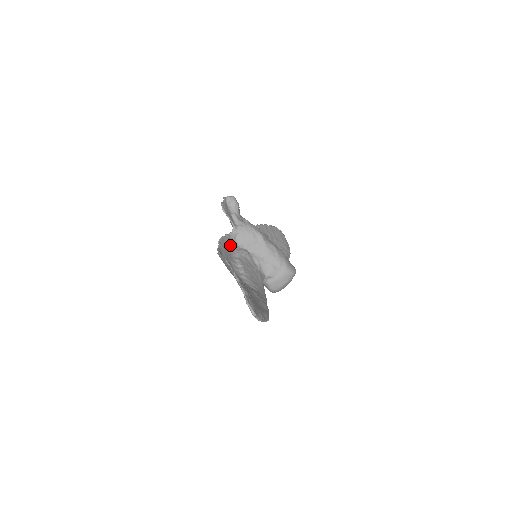
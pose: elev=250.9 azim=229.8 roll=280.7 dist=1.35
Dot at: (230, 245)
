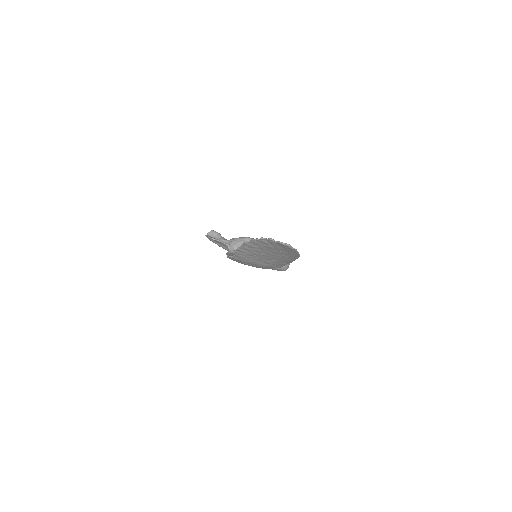
Dot at: occluded
